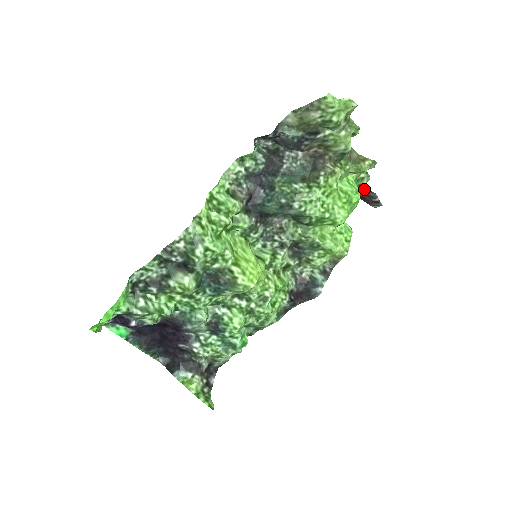
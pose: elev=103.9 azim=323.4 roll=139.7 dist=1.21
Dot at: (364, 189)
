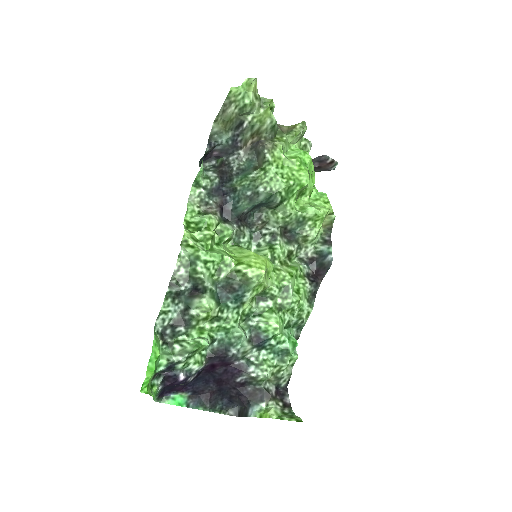
Dot at: (314, 159)
